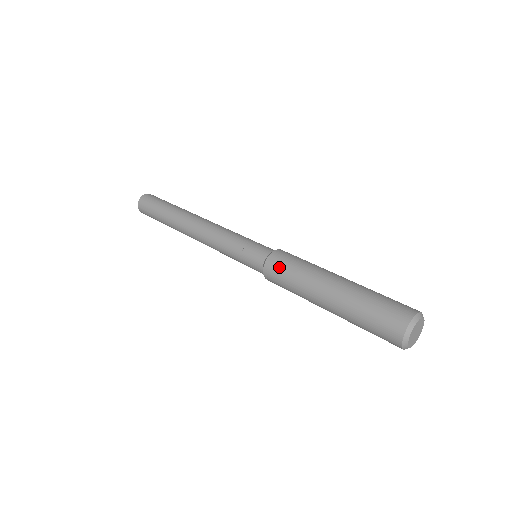
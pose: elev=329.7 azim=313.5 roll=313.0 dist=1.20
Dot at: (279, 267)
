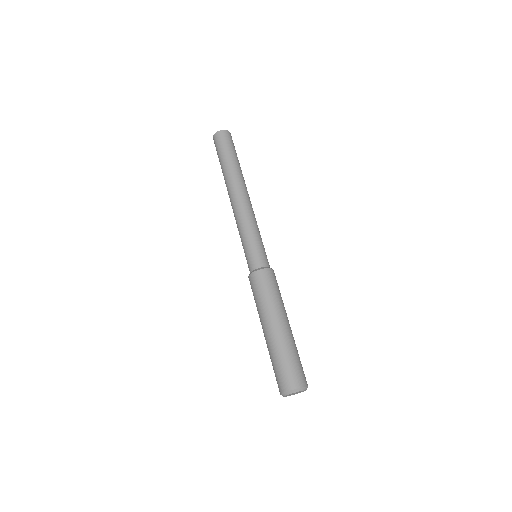
Dot at: (264, 282)
